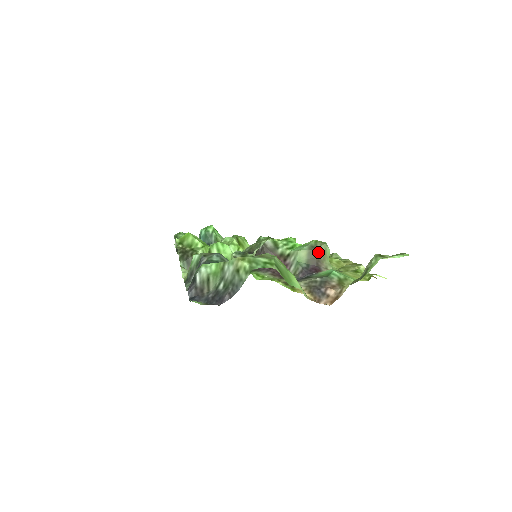
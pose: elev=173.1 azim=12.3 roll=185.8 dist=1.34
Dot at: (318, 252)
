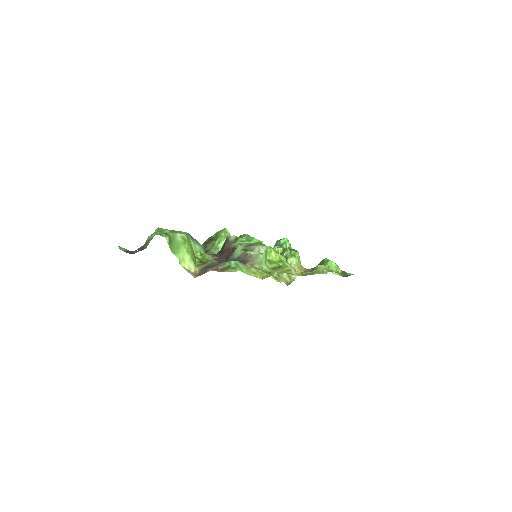
Dot at: (252, 250)
